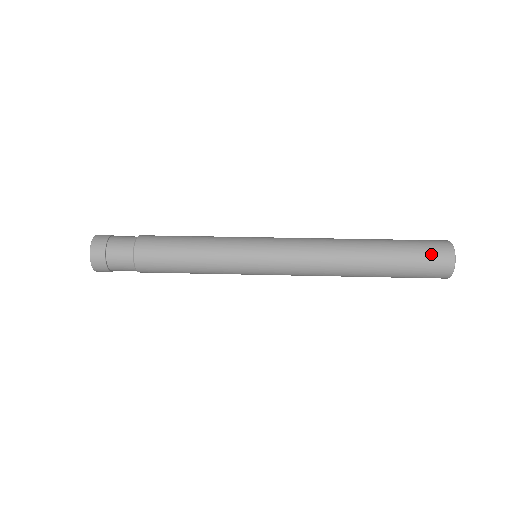
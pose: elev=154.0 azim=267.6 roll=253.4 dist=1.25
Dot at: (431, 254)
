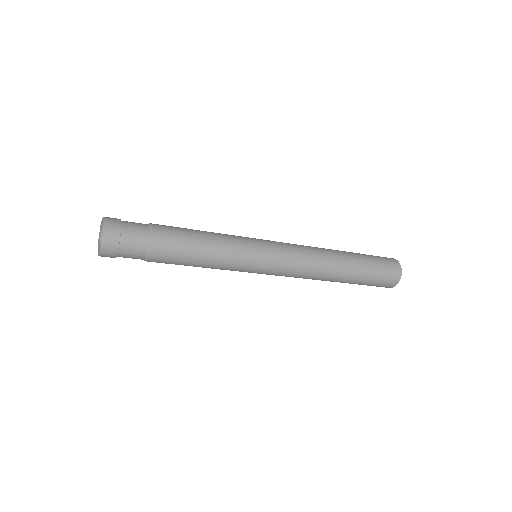
Dot at: occluded
